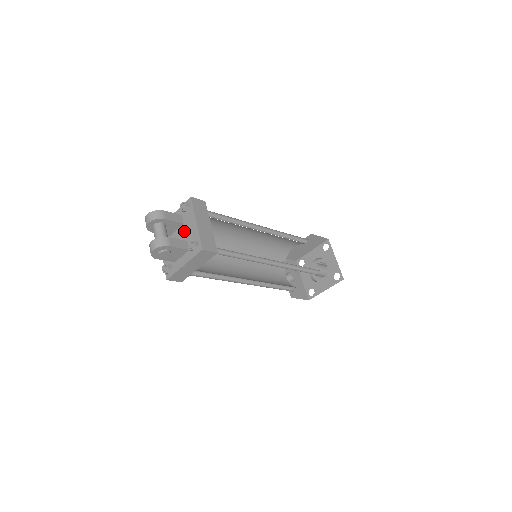
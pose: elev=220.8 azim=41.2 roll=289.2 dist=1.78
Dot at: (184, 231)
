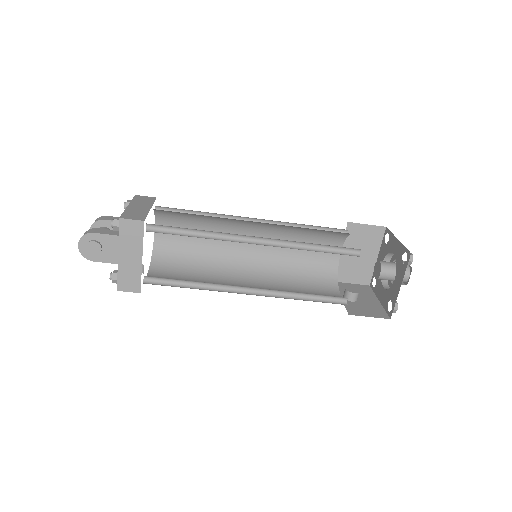
Dot at: occluded
